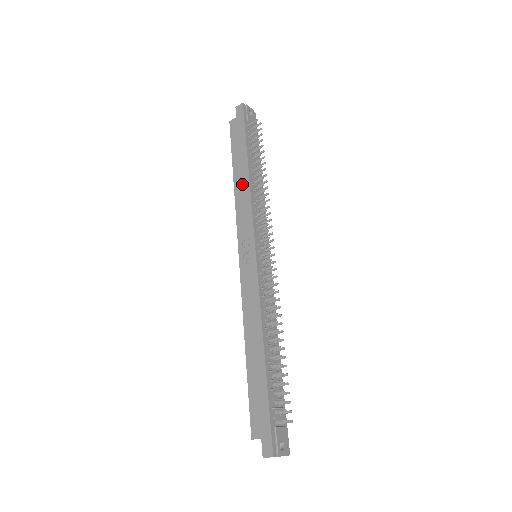
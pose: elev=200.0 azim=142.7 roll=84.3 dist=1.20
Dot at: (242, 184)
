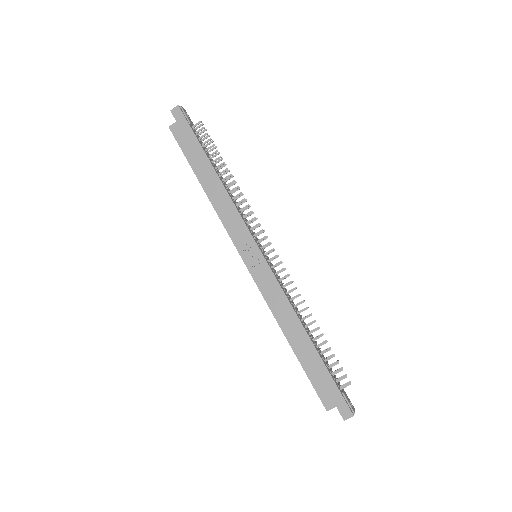
Dot at: (216, 191)
